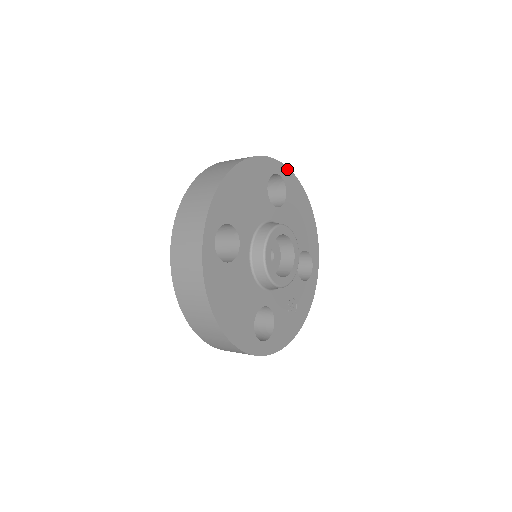
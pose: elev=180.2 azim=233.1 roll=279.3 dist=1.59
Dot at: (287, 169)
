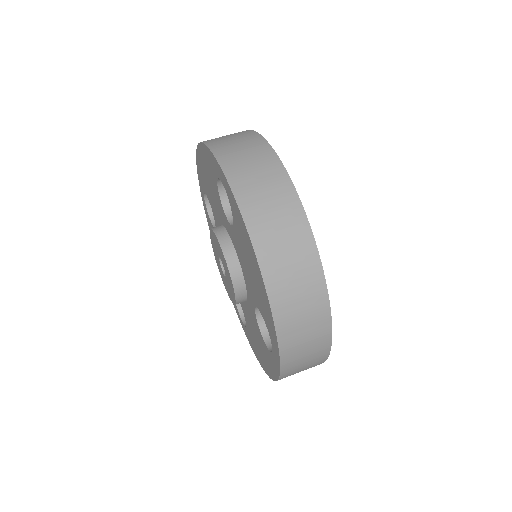
Dot at: (267, 143)
